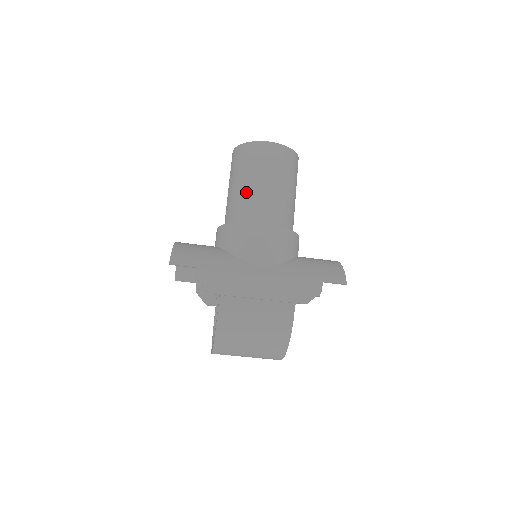
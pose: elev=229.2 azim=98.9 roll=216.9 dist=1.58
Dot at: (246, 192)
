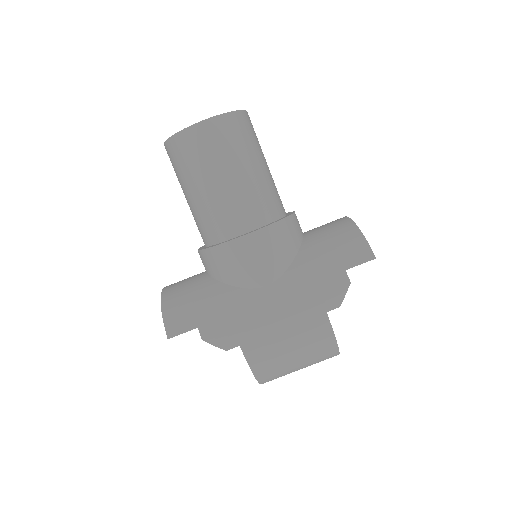
Dot at: (206, 201)
